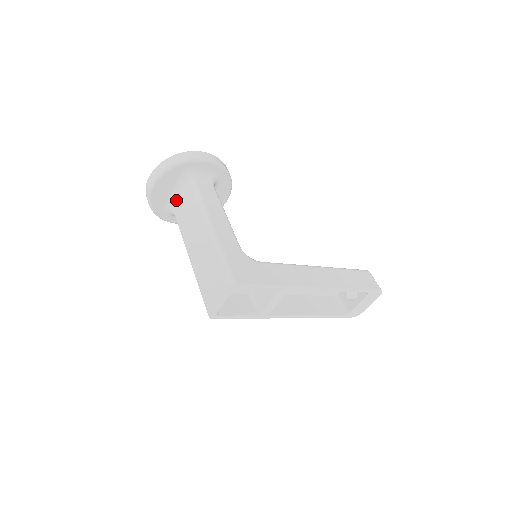
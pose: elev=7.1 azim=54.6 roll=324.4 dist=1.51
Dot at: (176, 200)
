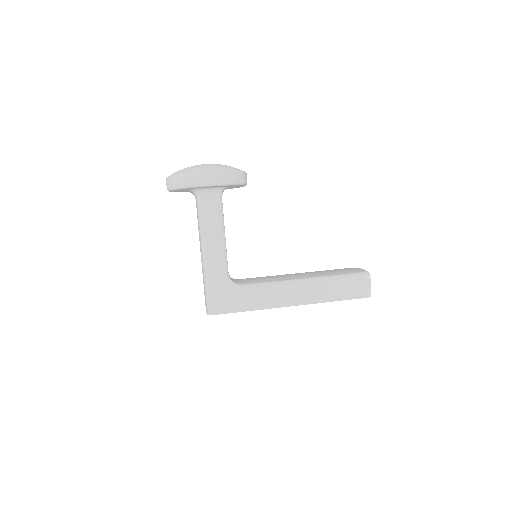
Dot at: occluded
